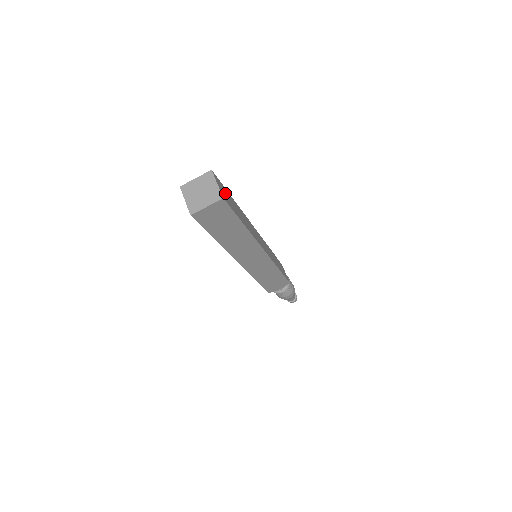
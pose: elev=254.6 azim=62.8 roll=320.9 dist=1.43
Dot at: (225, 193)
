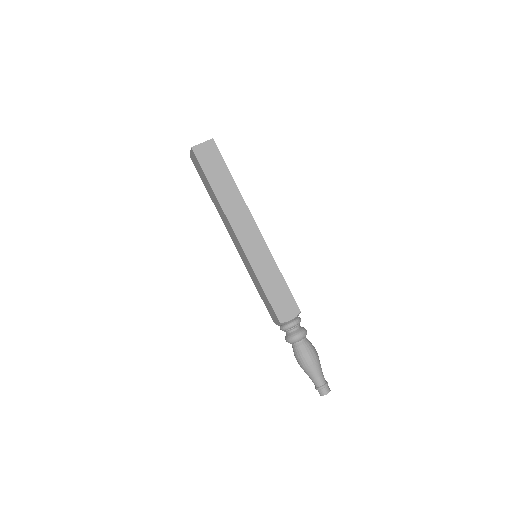
Dot at: occluded
